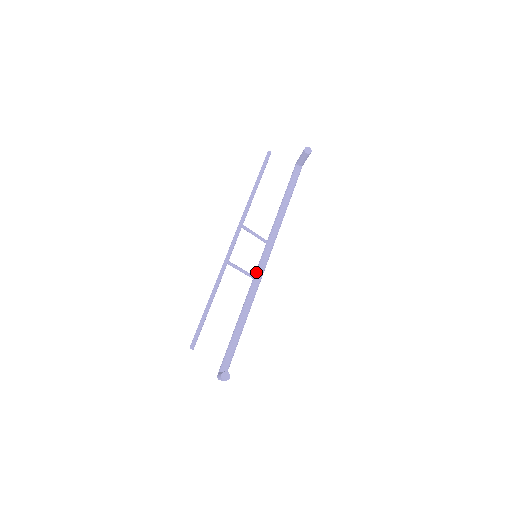
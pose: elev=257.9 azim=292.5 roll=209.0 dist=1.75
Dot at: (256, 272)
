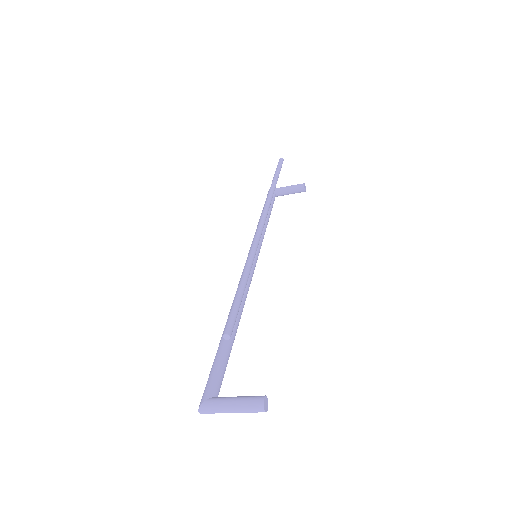
Dot at: occluded
